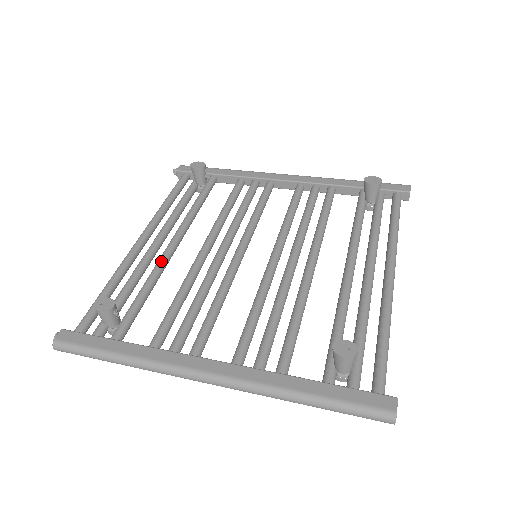
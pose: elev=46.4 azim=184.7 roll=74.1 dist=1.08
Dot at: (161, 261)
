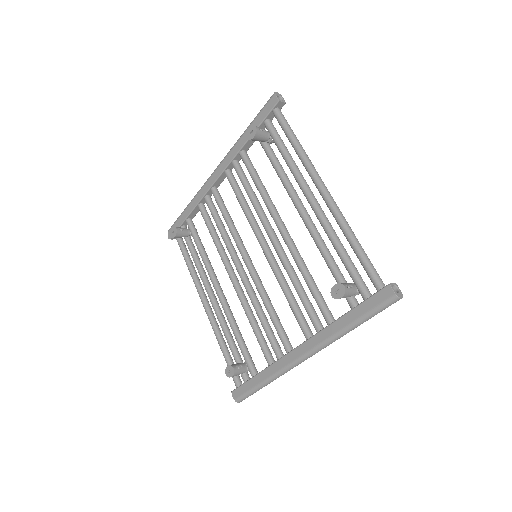
Dot at: (225, 310)
